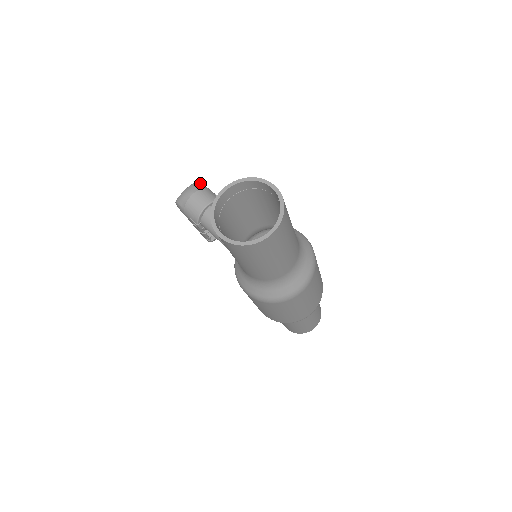
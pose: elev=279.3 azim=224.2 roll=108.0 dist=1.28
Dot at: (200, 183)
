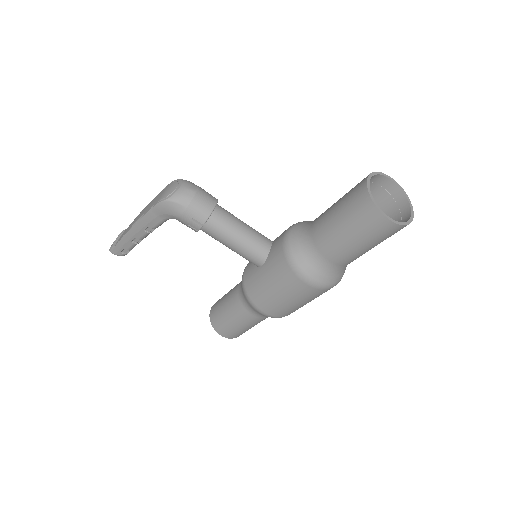
Dot at: (189, 181)
